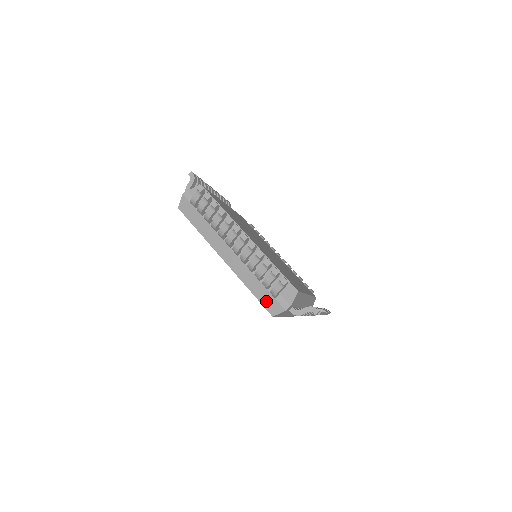
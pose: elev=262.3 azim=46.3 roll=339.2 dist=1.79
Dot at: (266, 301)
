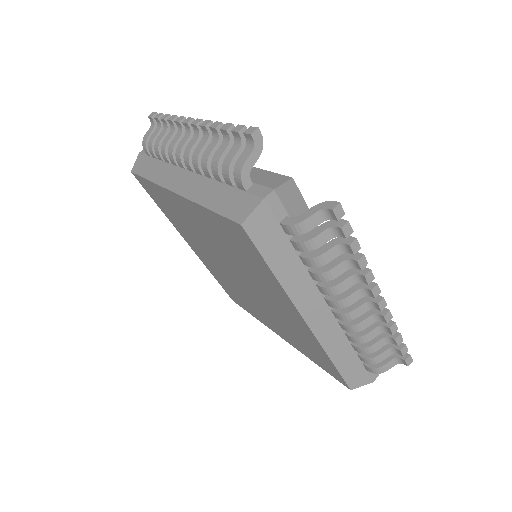
Dot at: (231, 206)
